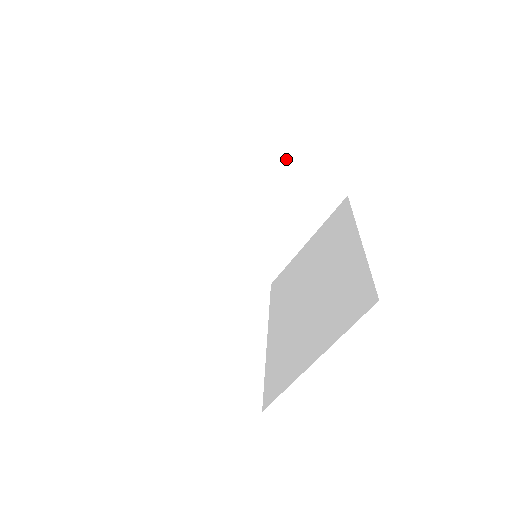
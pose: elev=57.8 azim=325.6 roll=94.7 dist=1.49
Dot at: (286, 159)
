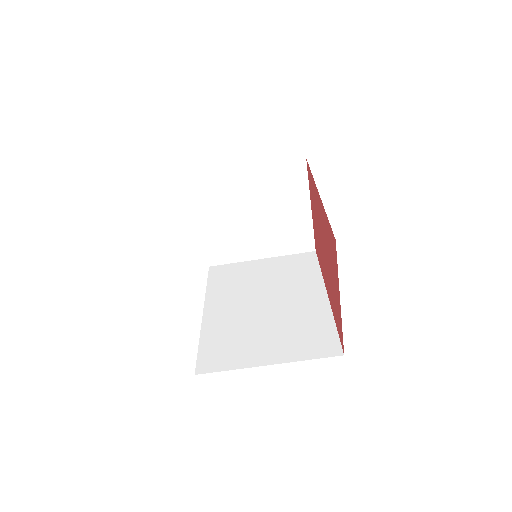
Dot at: (305, 198)
